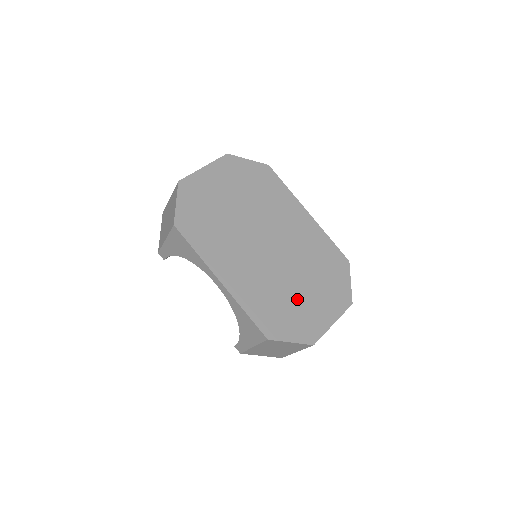
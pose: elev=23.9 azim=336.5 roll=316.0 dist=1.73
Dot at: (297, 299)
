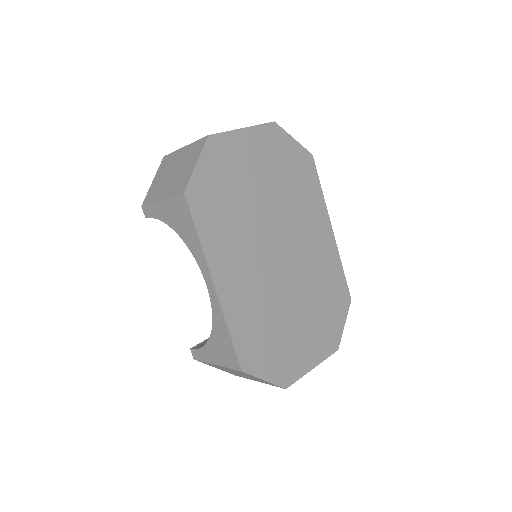
Dot at: (287, 330)
